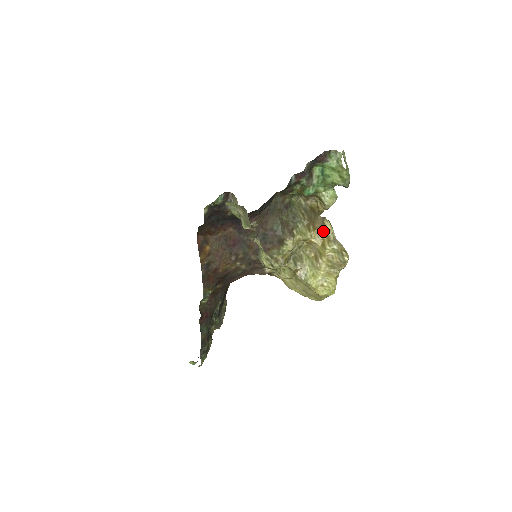
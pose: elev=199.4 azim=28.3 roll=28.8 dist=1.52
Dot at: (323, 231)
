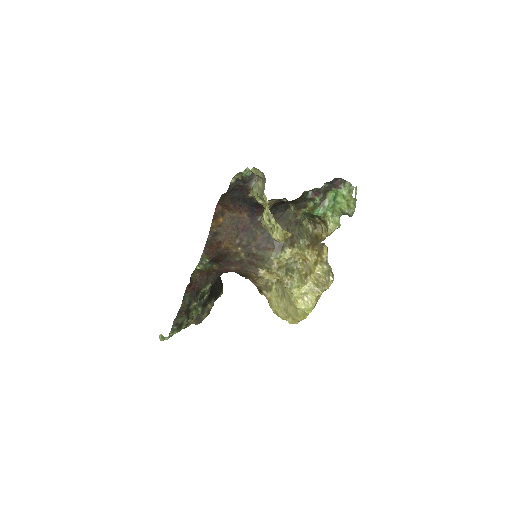
Dot at: (319, 253)
